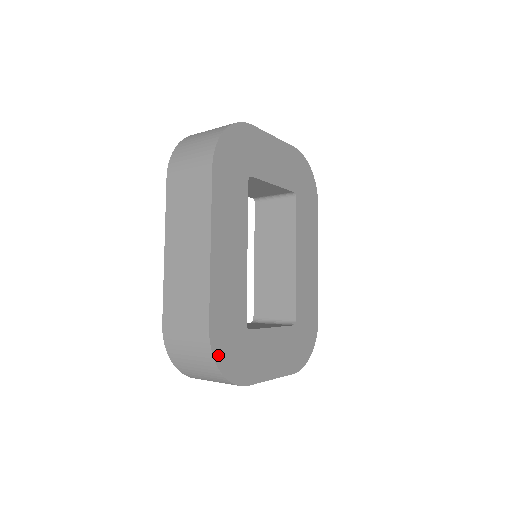
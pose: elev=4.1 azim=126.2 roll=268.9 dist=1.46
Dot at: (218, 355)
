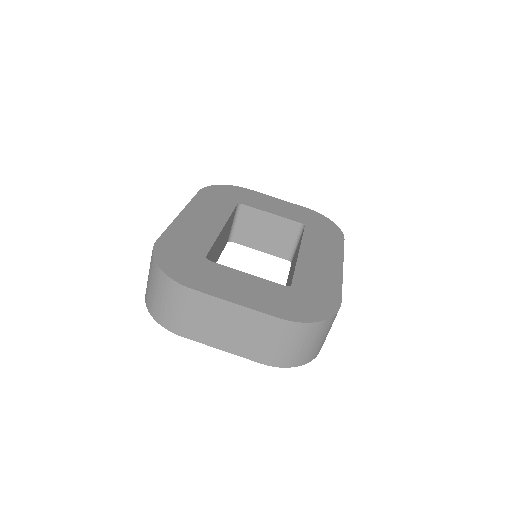
Dot at: (159, 256)
